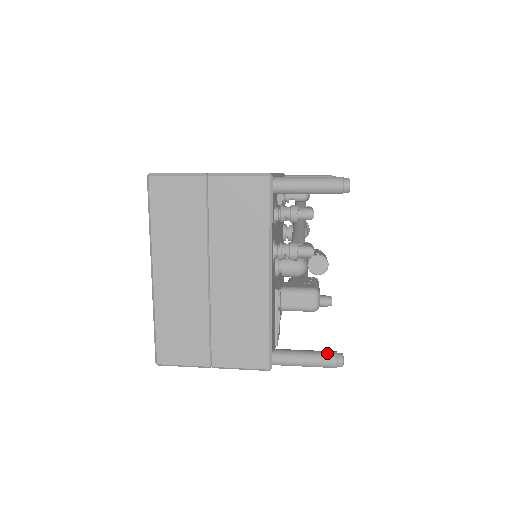
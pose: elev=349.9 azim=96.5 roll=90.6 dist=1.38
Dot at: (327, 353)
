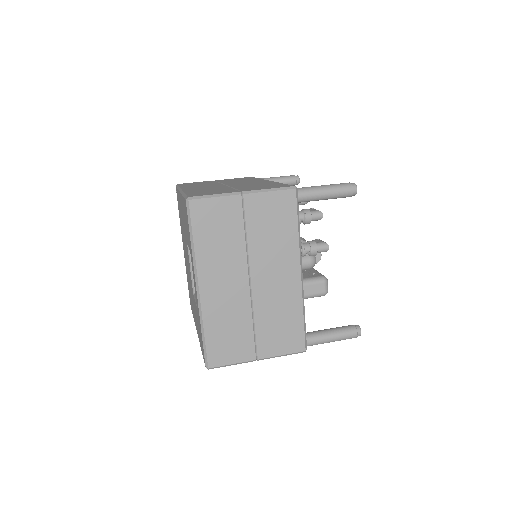
Dot at: (348, 327)
